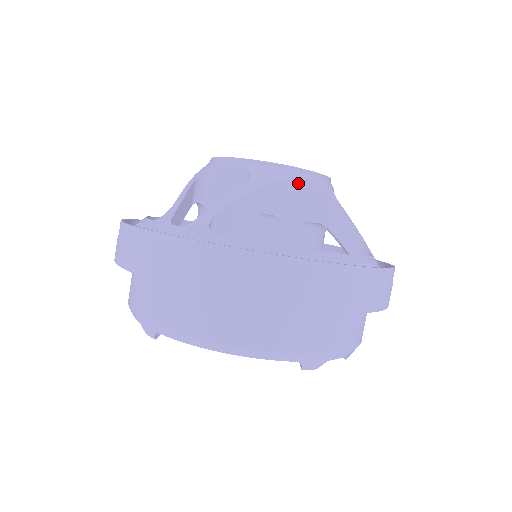
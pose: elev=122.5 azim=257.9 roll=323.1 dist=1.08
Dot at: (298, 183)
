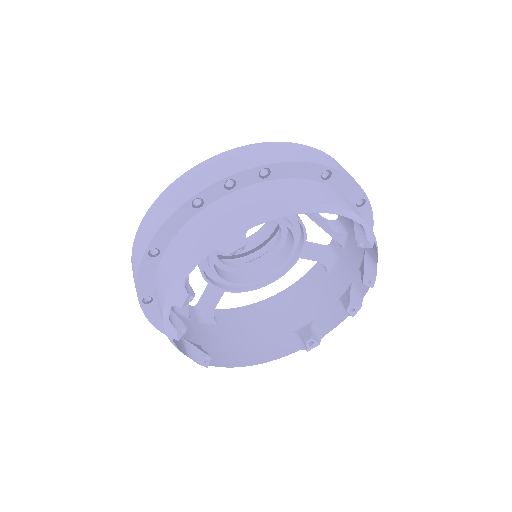
Dot at: occluded
